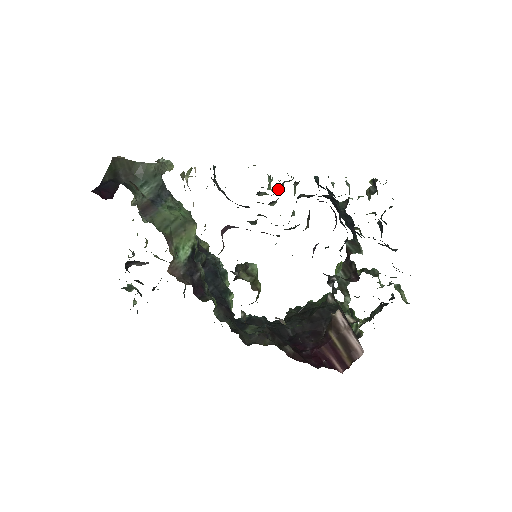
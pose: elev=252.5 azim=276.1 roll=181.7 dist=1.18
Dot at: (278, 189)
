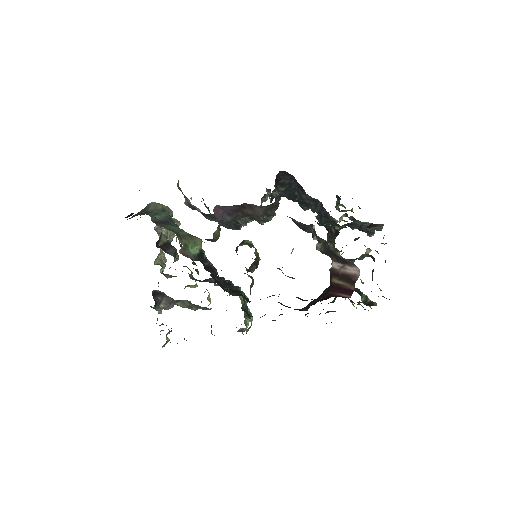
Dot at: occluded
